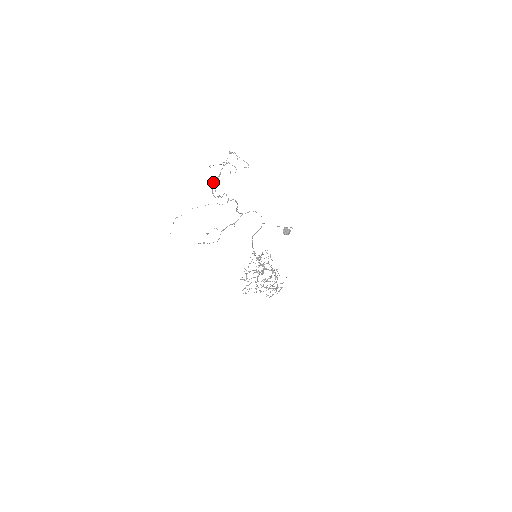
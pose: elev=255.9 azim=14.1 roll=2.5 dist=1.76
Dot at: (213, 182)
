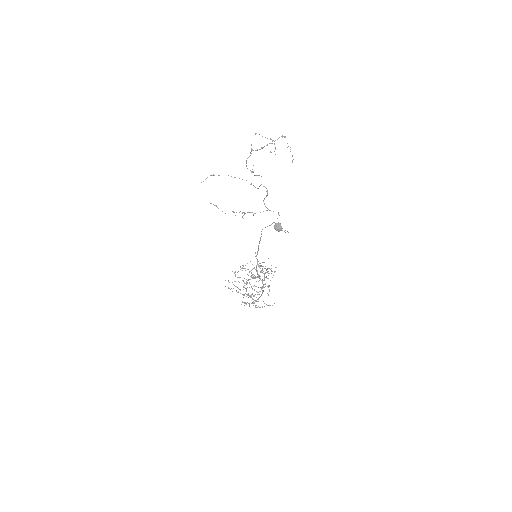
Dot at: (251, 150)
